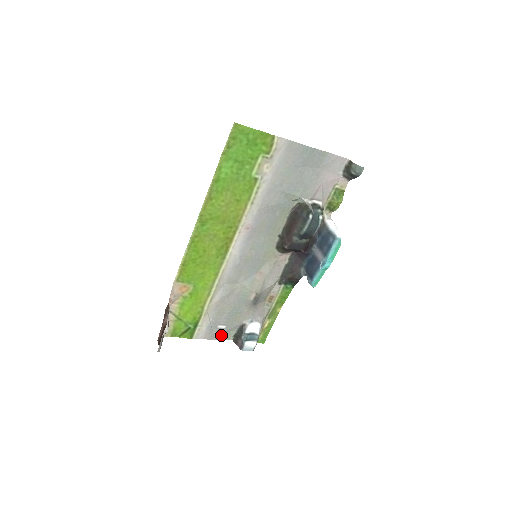
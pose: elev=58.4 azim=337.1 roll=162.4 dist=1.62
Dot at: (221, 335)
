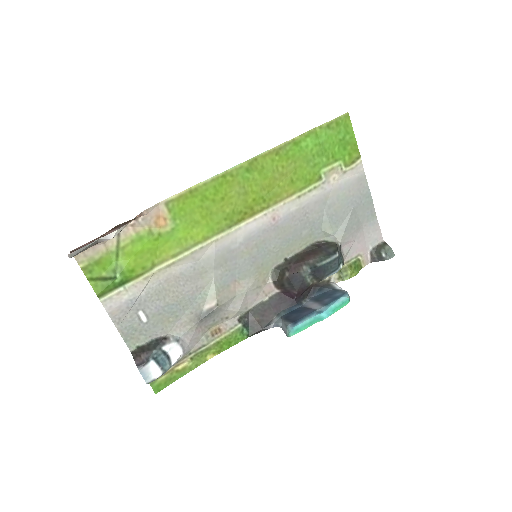
Dot at: (129, 330)
